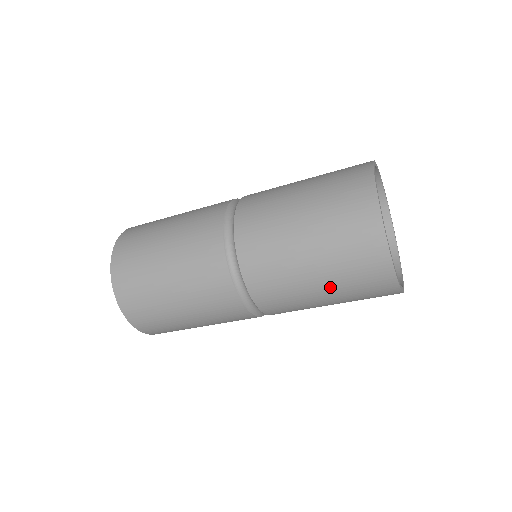
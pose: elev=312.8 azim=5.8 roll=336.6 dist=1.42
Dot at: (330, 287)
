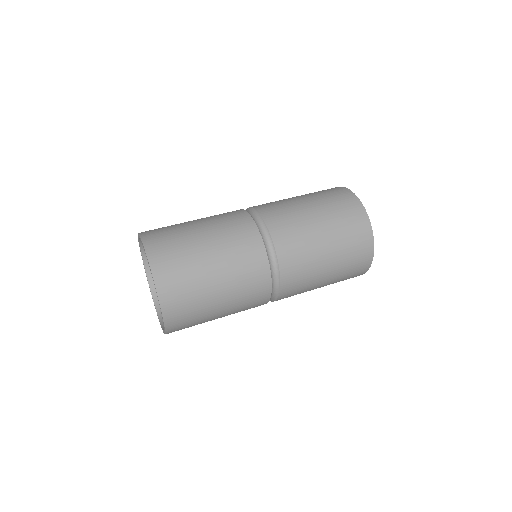
Dot at: (332, 238)
